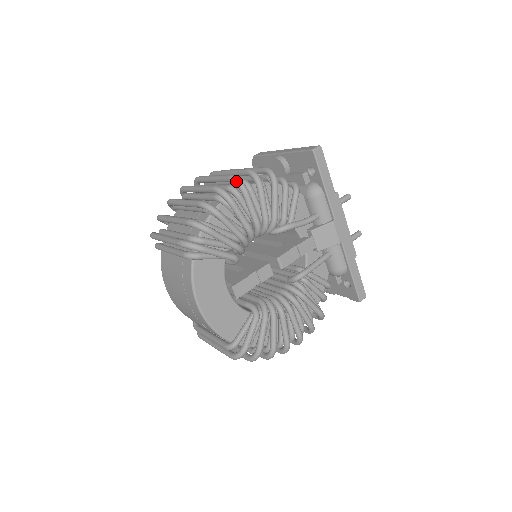
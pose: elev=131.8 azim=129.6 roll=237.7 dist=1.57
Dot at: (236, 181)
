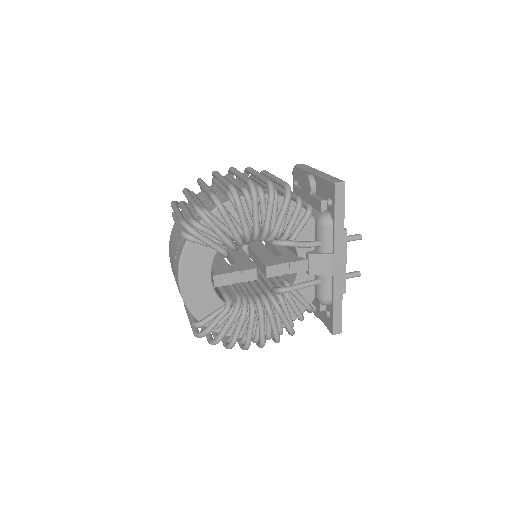
Dot at: (251, 187)
